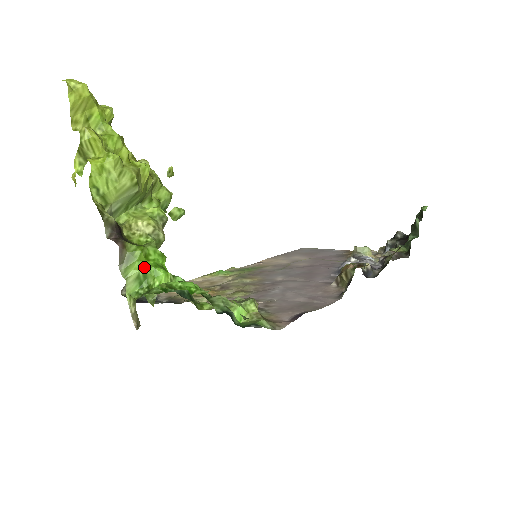
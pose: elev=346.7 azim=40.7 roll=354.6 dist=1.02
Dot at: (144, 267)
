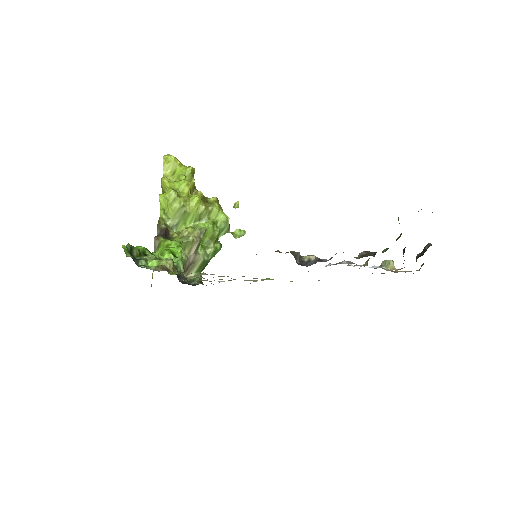
Dot at: (162, 250)
